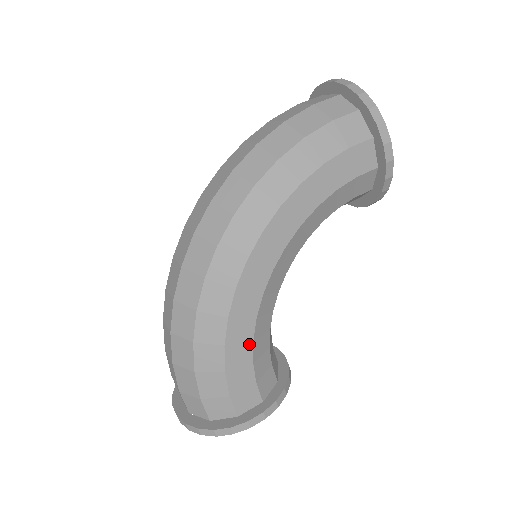
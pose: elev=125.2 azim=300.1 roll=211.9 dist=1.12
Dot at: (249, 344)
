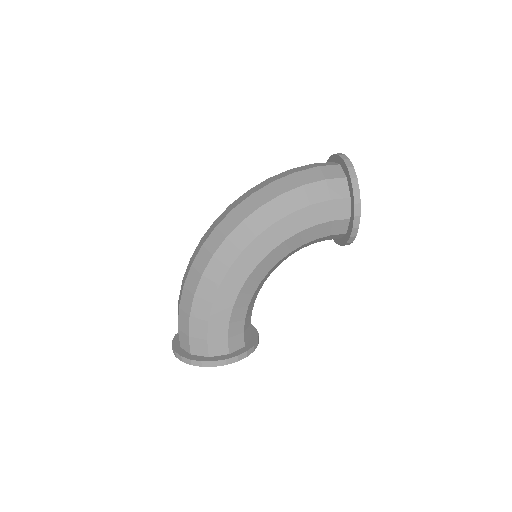
Dot at: (229, 309)
